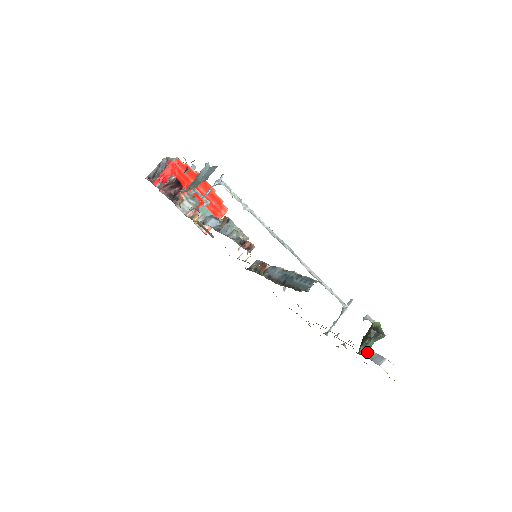
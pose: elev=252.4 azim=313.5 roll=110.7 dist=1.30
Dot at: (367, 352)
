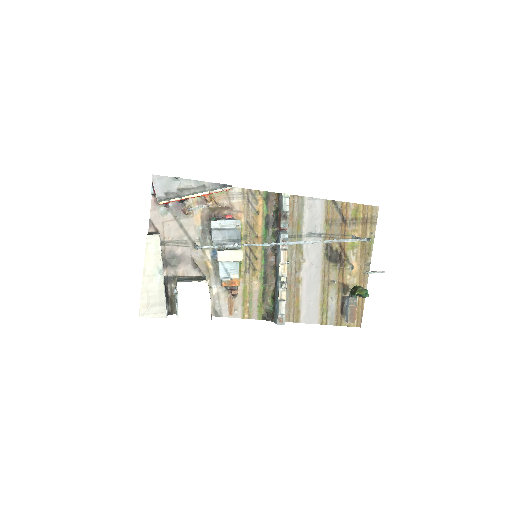
Dot at: (347, 303)
